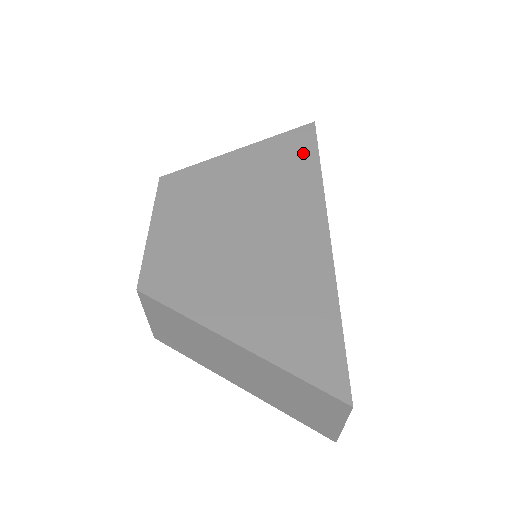
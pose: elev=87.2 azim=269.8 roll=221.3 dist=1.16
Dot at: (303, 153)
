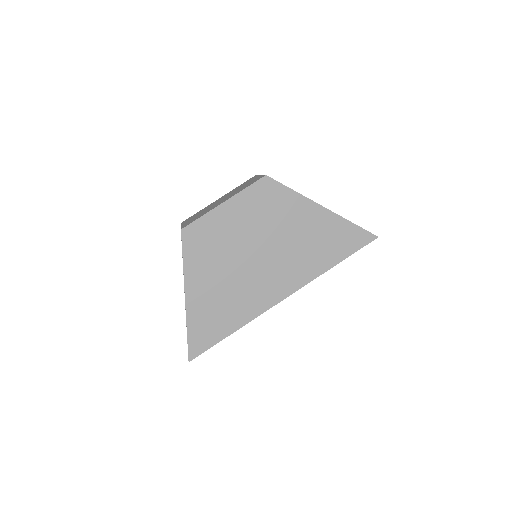
Dot at: (341, 249)
